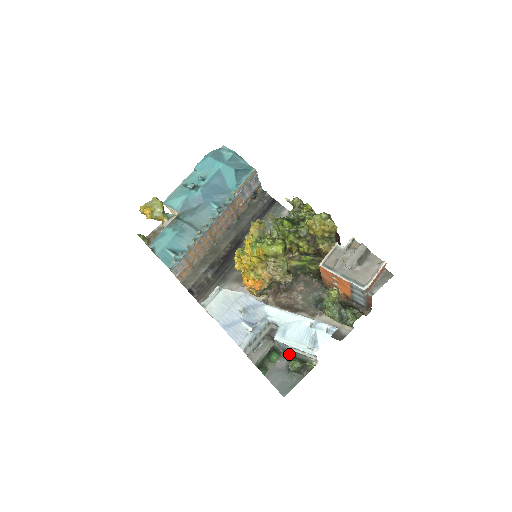
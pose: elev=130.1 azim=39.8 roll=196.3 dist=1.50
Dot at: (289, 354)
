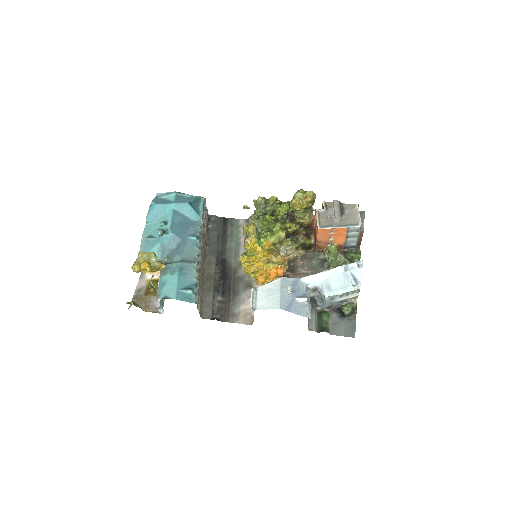
Dot at: (333, 308)
